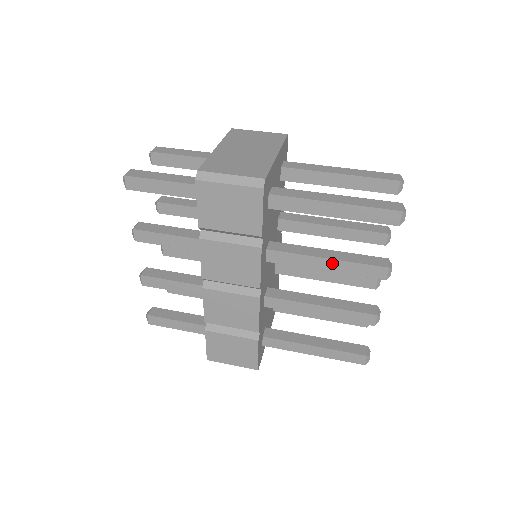
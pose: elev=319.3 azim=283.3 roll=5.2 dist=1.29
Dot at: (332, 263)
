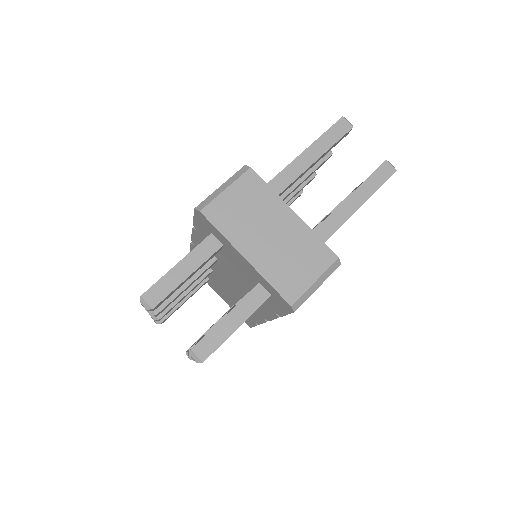
Dot at: occluded
